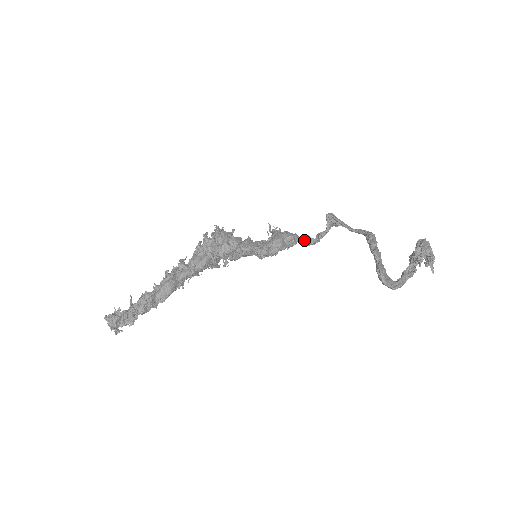
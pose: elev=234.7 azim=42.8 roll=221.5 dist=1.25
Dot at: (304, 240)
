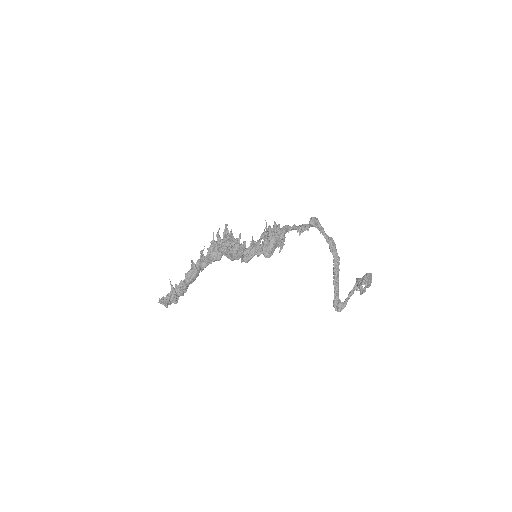
Dot at: (290, 228)
